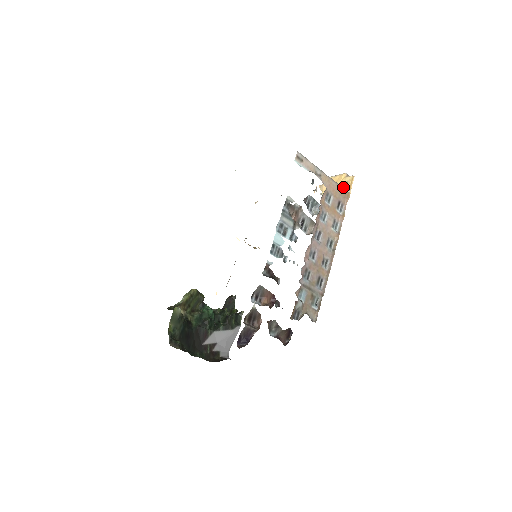
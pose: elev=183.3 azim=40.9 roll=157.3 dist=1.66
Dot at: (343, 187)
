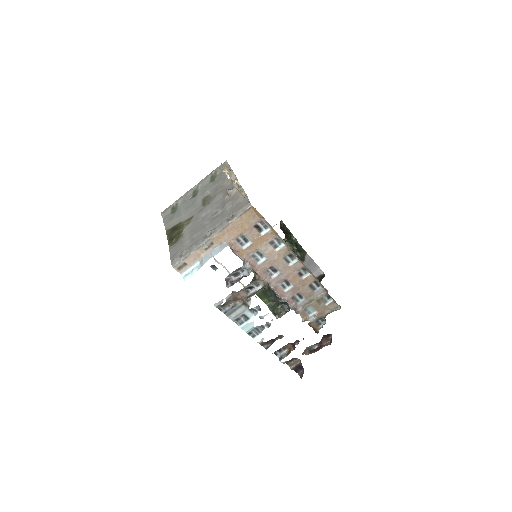
Dot at: occluded
